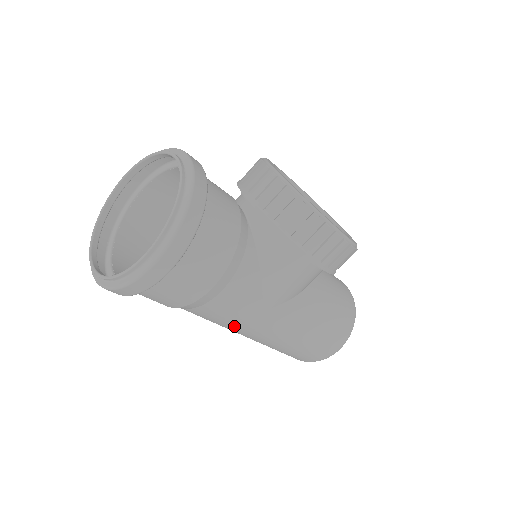
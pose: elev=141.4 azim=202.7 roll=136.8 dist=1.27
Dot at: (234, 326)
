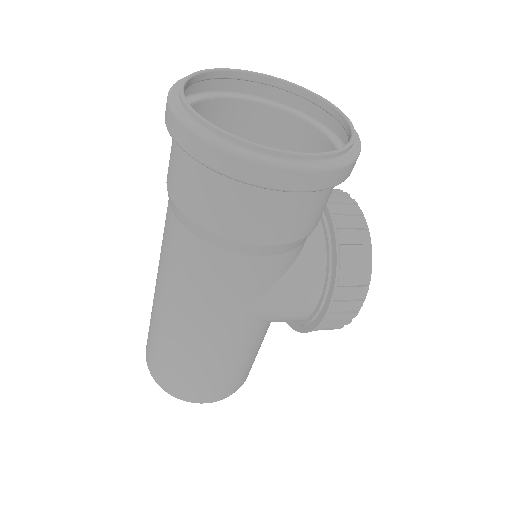
Dot at: (197, 297)
